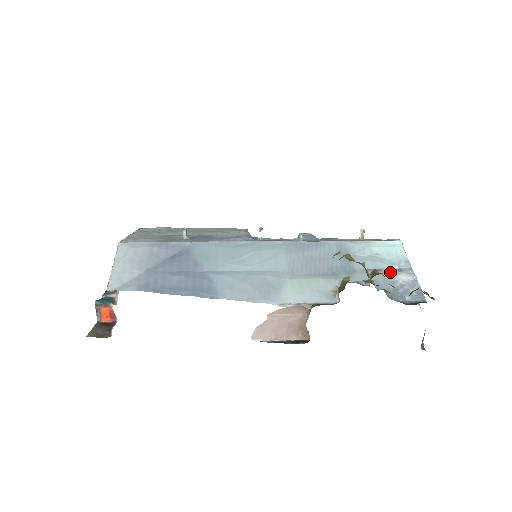
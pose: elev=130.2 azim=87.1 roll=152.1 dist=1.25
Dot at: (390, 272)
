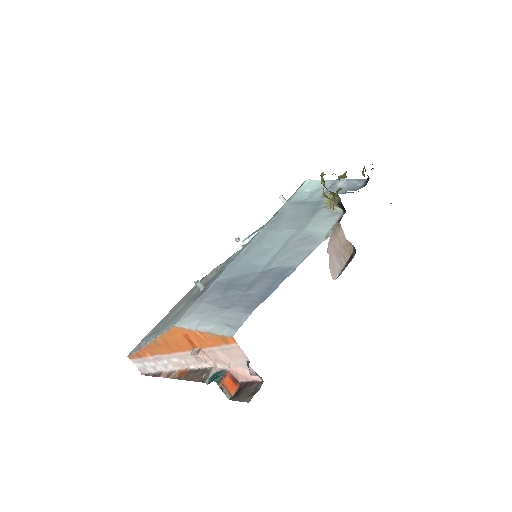
Dot at: (332, 188)
